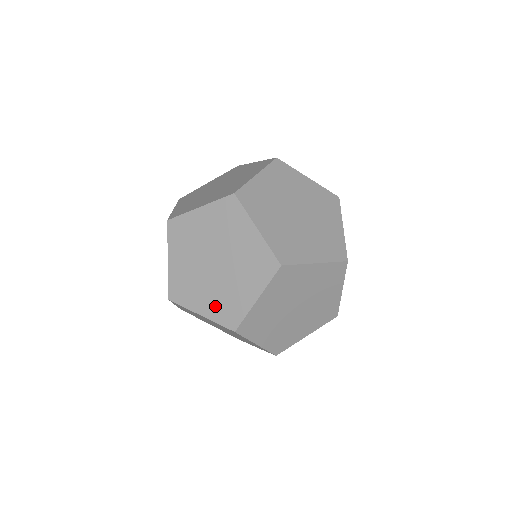
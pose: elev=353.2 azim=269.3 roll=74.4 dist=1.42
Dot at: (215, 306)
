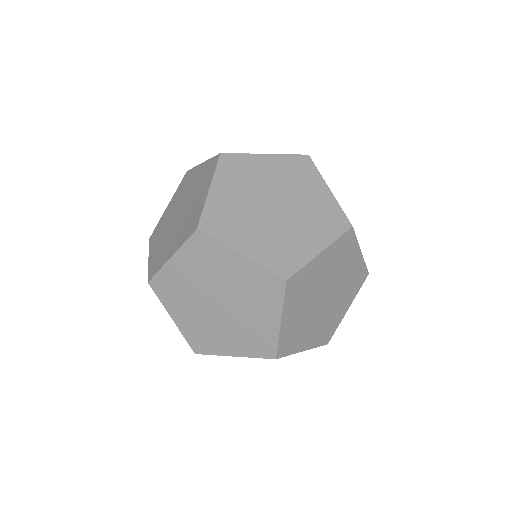
Dot at: (265, 248)
